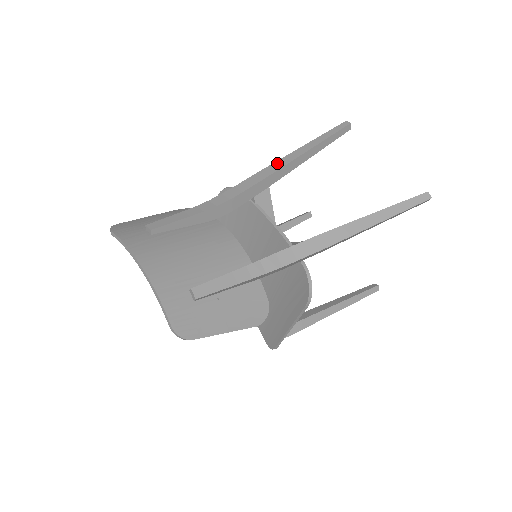
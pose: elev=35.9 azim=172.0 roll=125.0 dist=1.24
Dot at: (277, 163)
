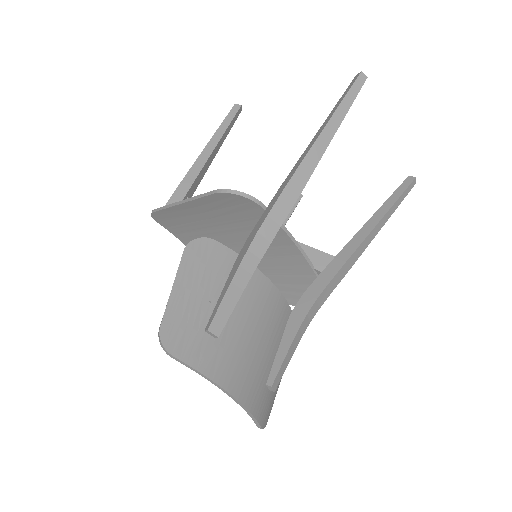
Dot at: (305, 165)
